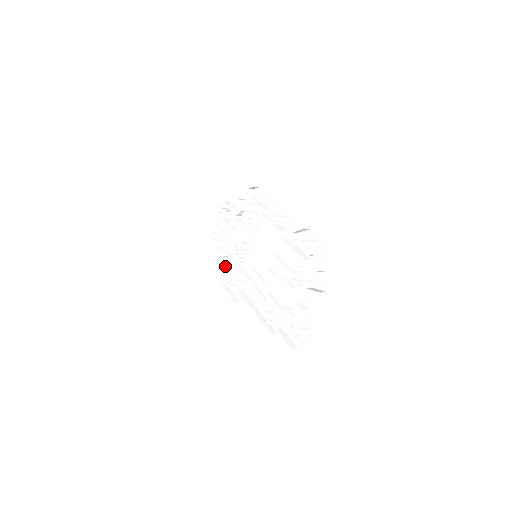
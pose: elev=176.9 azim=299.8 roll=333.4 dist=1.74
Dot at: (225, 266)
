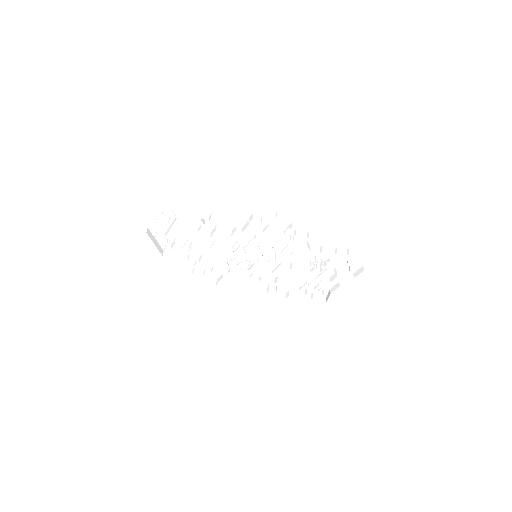
Dot at: (181, 257)
